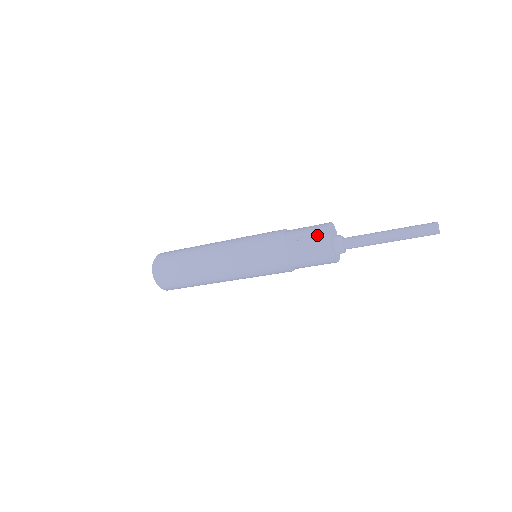
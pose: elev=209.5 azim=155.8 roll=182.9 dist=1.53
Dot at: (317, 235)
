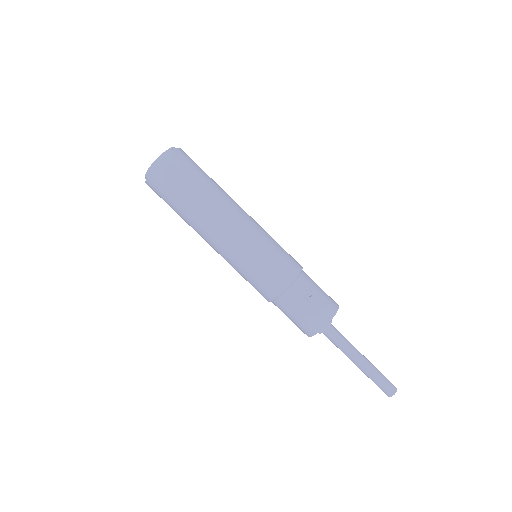
Dot at: (324, 309)
